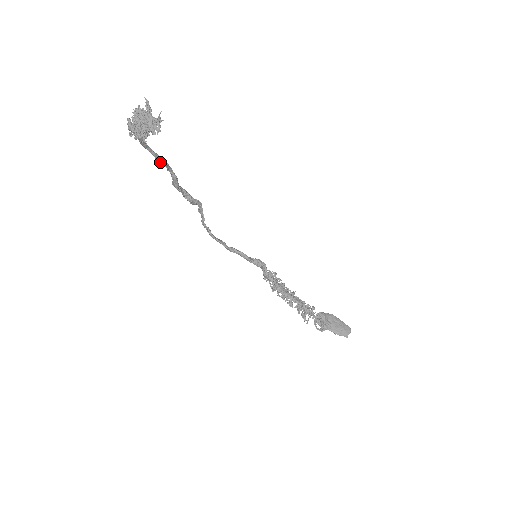
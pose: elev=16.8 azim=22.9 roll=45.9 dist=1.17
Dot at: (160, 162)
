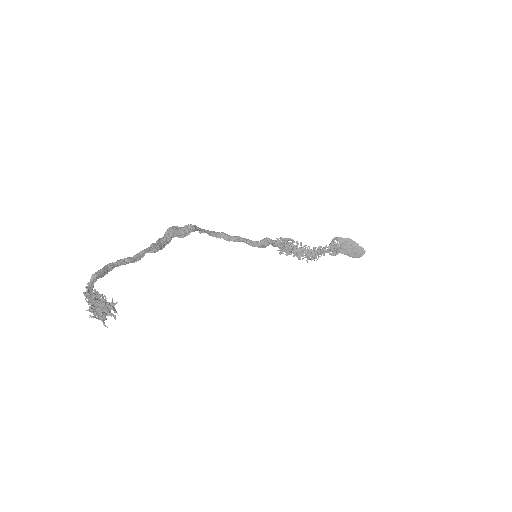
Dot at: (134, 261)
